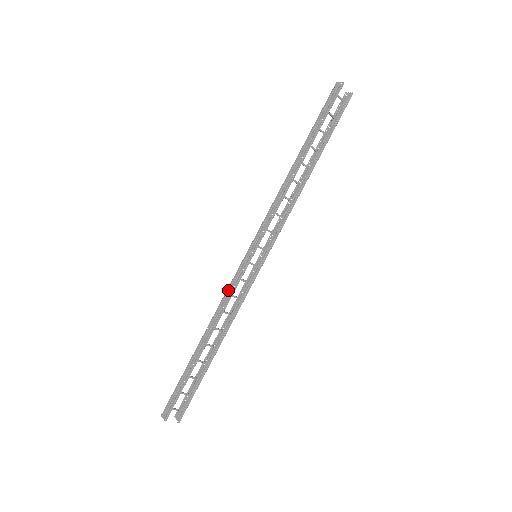
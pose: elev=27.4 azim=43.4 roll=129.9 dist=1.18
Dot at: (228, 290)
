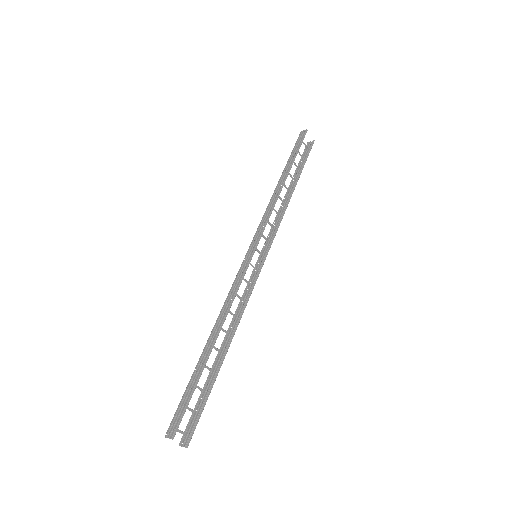
Dot at: (233, 285)
